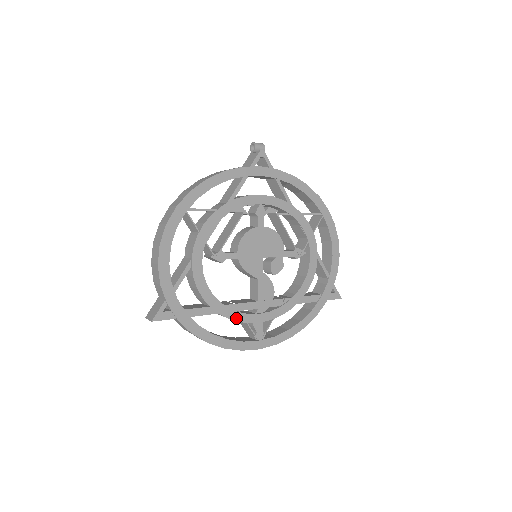
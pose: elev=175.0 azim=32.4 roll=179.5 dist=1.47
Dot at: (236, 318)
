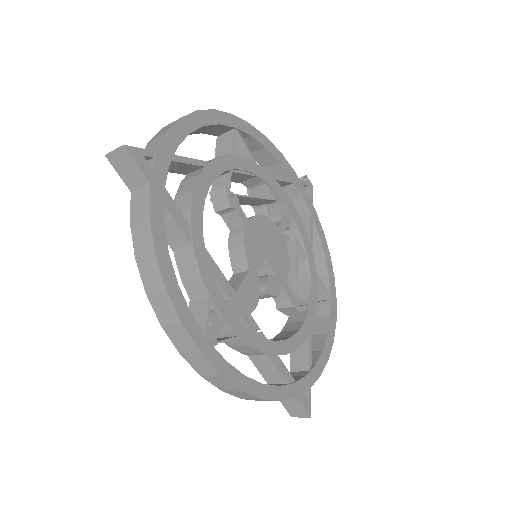
Dot at: (204, 275)
